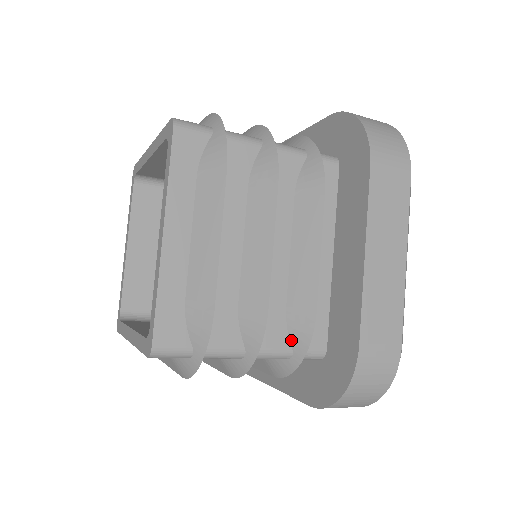
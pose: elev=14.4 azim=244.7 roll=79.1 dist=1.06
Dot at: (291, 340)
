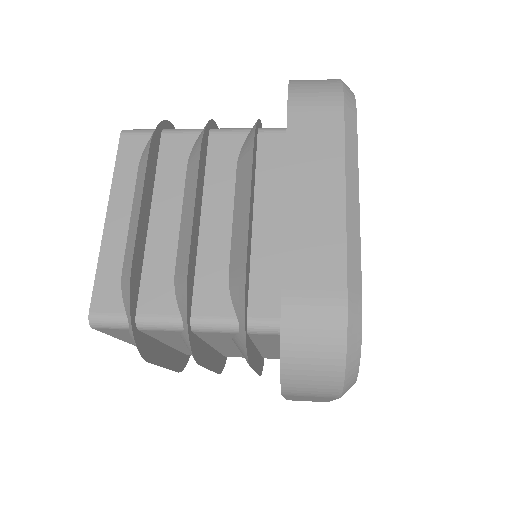
Dot at: (234, 308)
